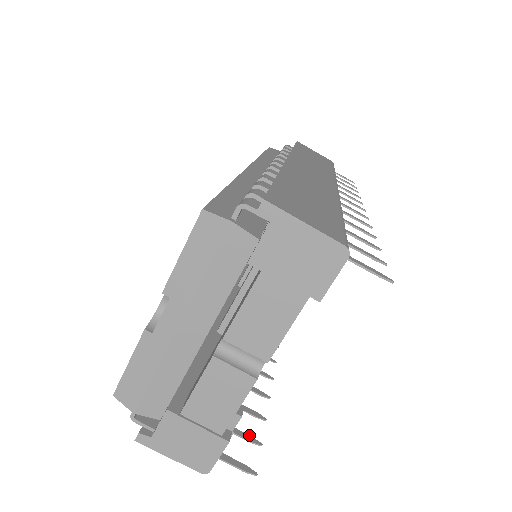
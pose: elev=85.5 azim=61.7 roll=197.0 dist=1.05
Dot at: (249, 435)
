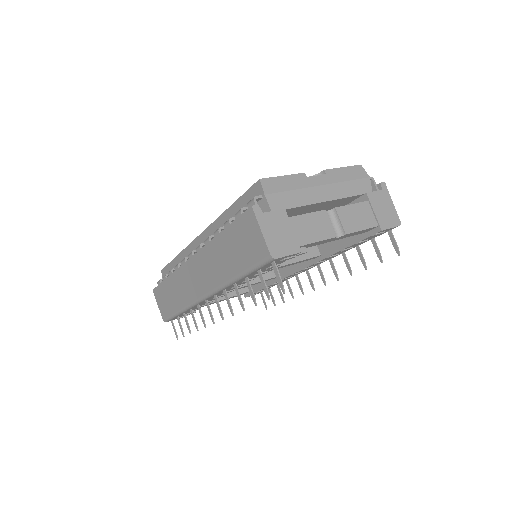
Dot at: (265, 289)
